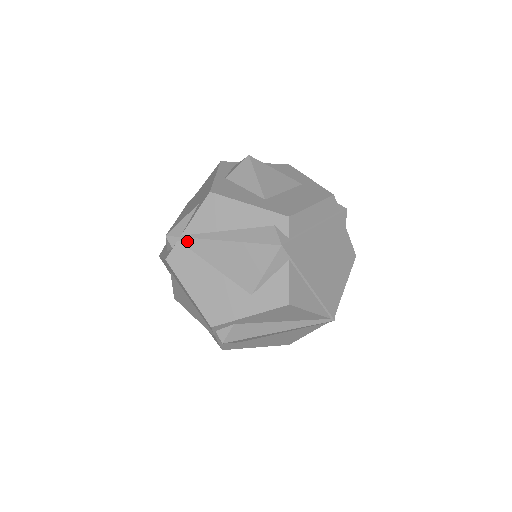
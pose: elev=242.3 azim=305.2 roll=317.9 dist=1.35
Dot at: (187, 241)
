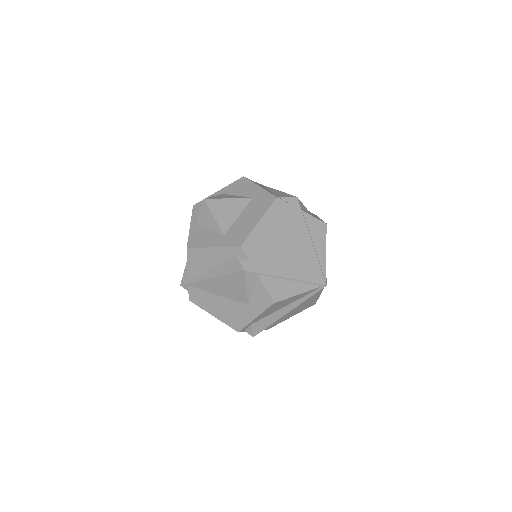
Dot at: (193, 285)
